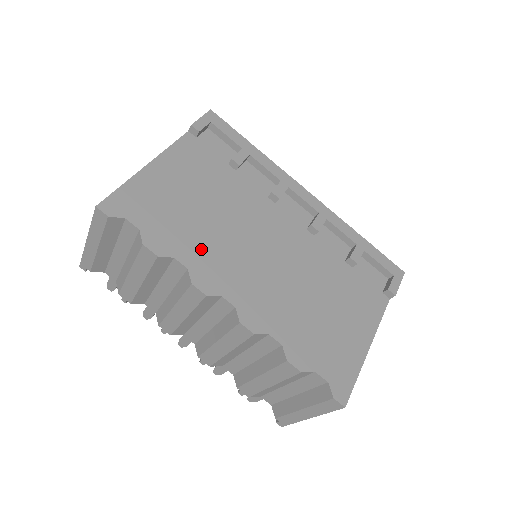
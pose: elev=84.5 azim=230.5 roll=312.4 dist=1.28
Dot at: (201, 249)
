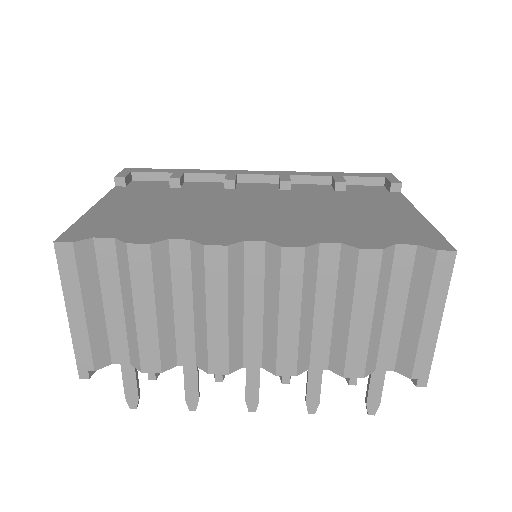
Dot at: (191, 227)
